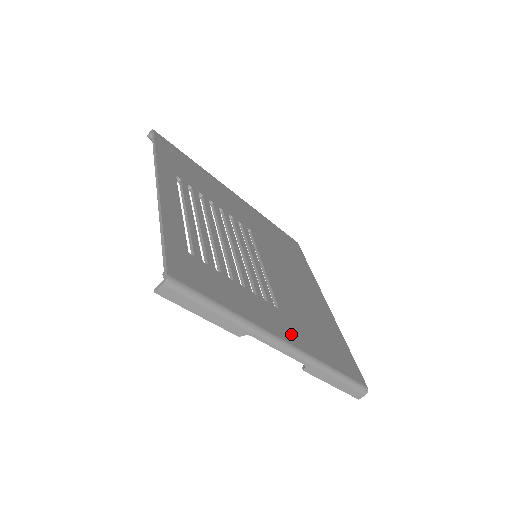
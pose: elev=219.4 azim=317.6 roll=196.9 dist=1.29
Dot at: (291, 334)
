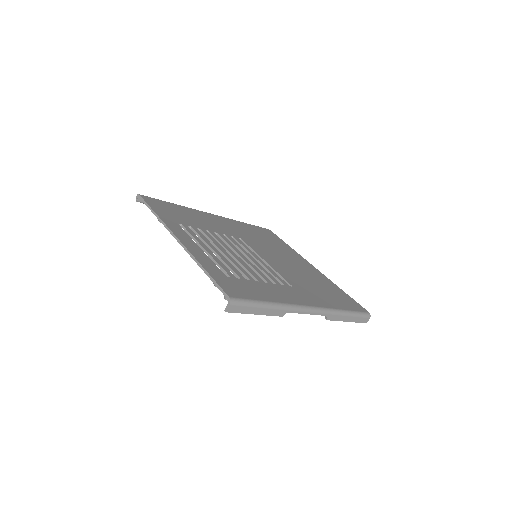
Dot at: (309, 300)
